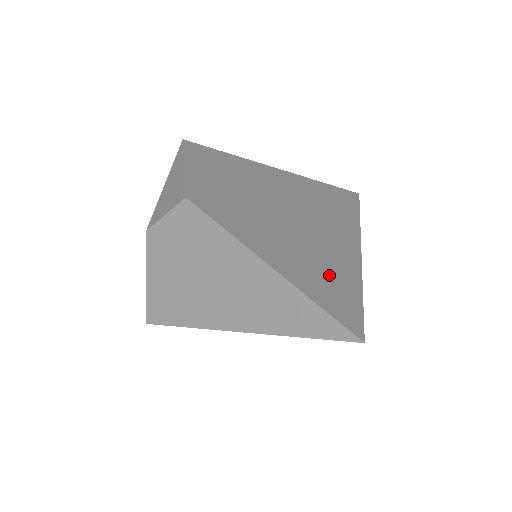
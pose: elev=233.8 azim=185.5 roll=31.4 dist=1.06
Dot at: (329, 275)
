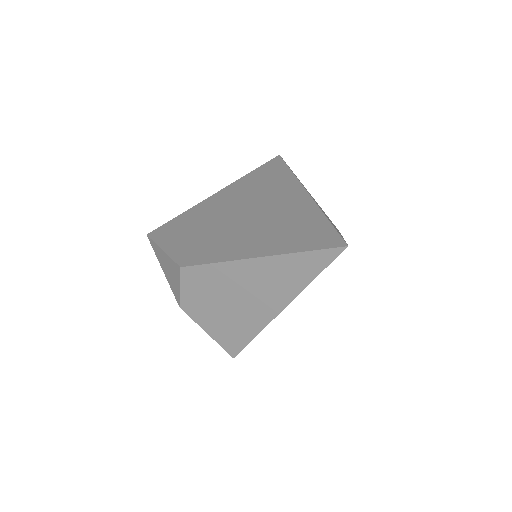
Dot at: (299, 227)
